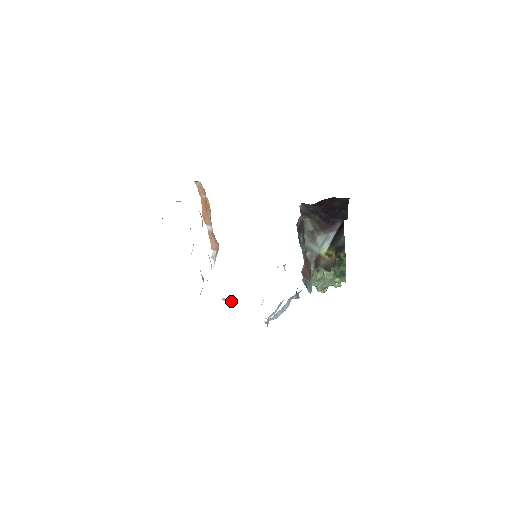
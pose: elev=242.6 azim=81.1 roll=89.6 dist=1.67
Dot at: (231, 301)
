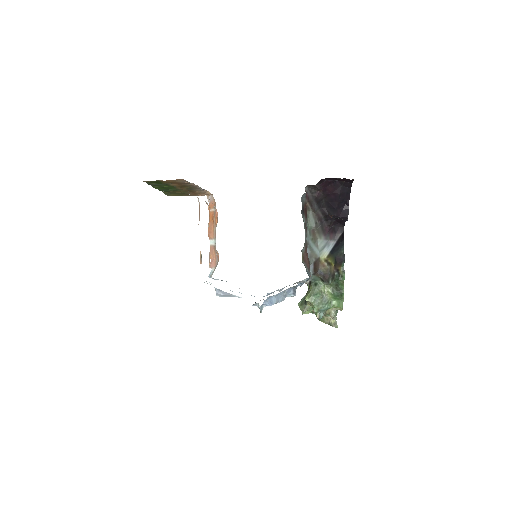
Dot at: (224, 295)
